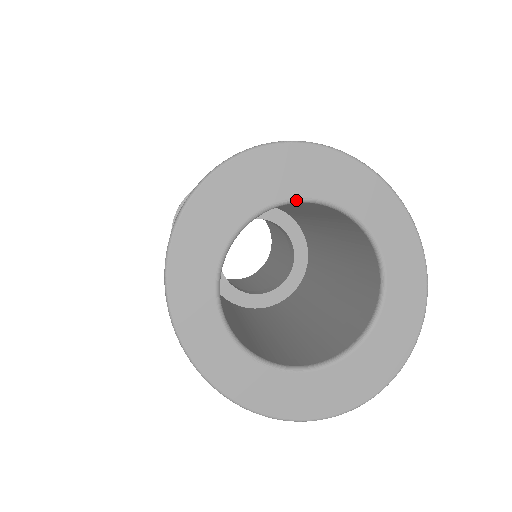
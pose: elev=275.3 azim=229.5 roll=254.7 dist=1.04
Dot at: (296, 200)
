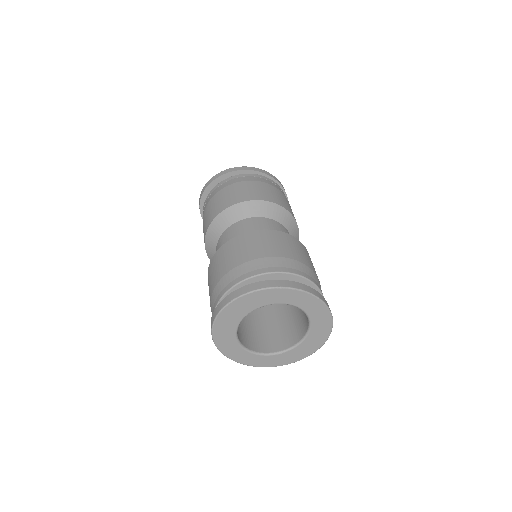
Dot at: occluded
